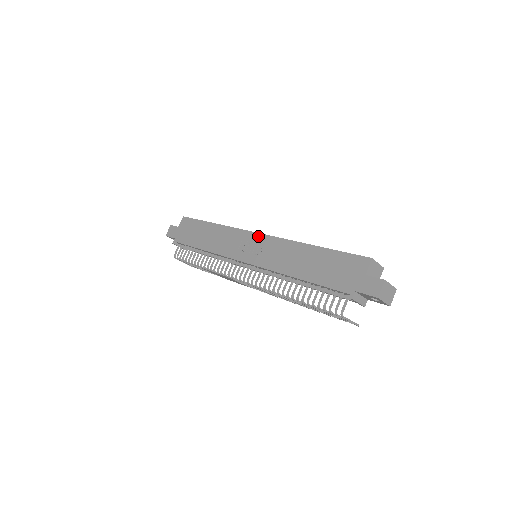
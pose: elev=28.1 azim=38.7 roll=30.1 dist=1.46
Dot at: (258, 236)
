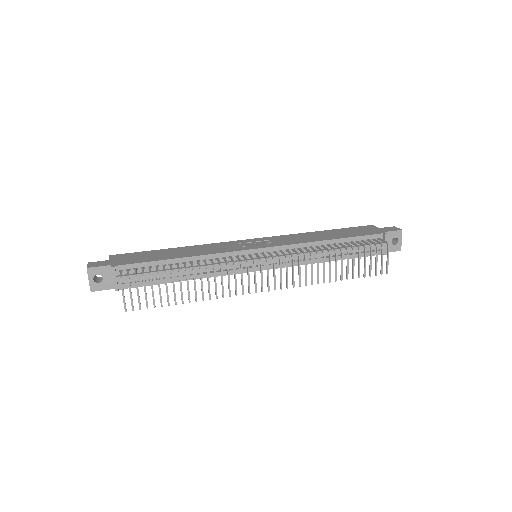
Dot at: (254, 239)
